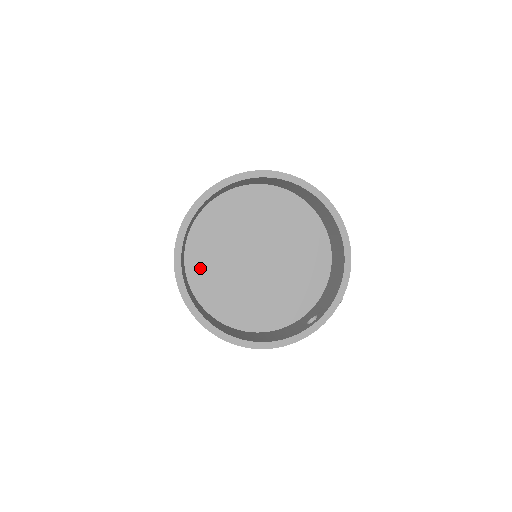
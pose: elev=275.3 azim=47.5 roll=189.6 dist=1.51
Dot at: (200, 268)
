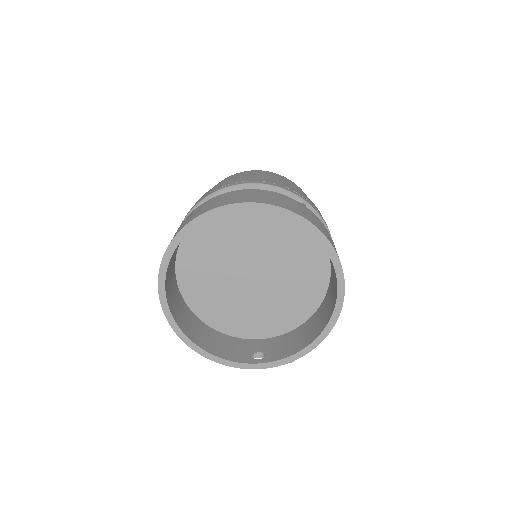
Dot at: (195, 247)
